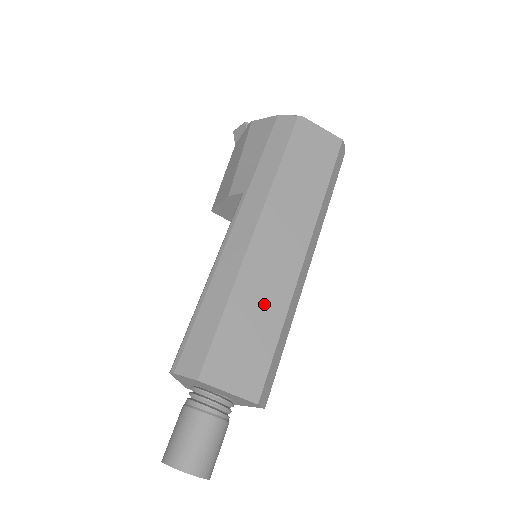
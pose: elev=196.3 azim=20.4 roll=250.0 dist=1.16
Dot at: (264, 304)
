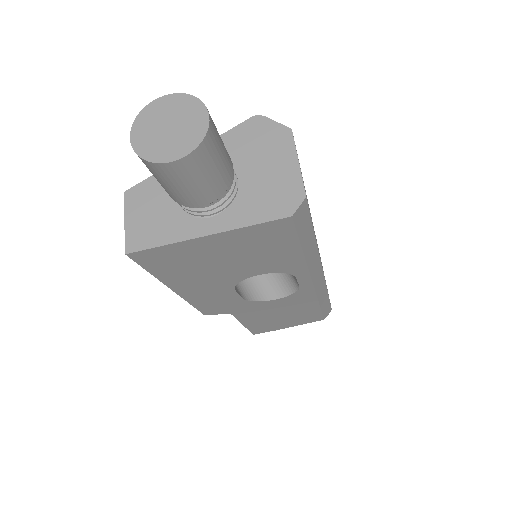
Dot at: occluded
